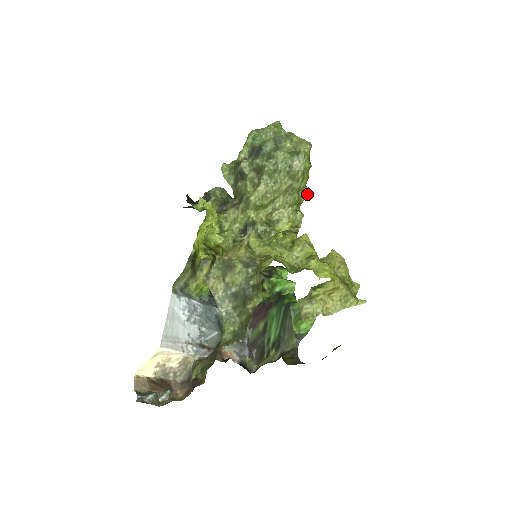
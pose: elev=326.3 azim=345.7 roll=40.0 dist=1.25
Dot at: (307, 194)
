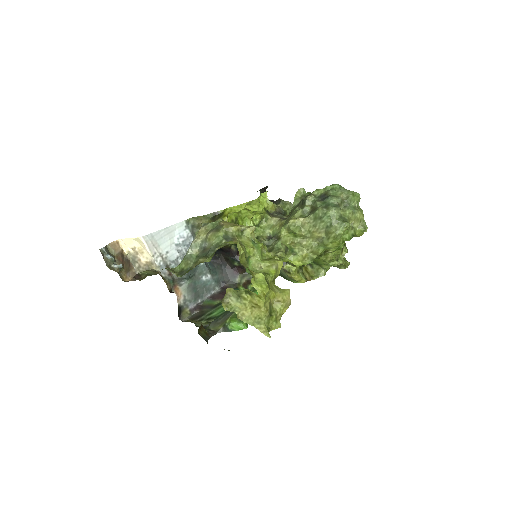
Dot at: (342, 265)
